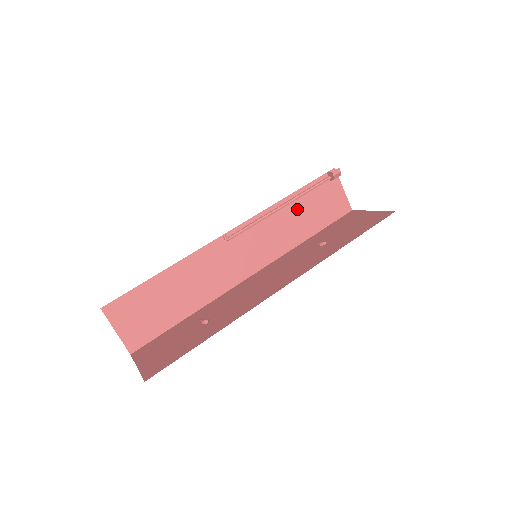
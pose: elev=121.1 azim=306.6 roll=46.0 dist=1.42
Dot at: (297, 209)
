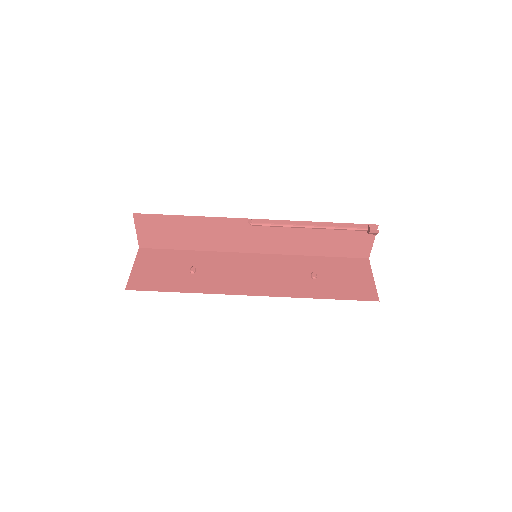
Dot at: (322, 234)
